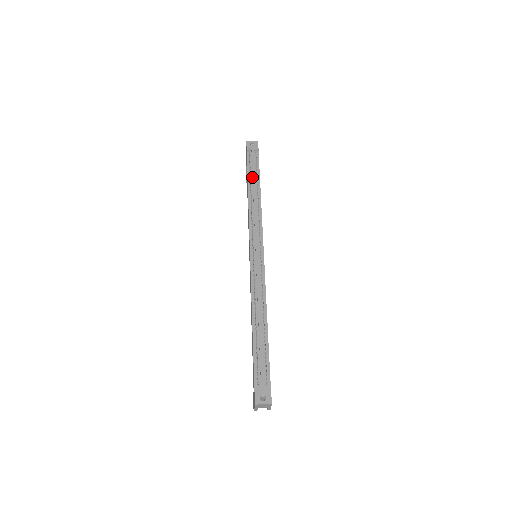
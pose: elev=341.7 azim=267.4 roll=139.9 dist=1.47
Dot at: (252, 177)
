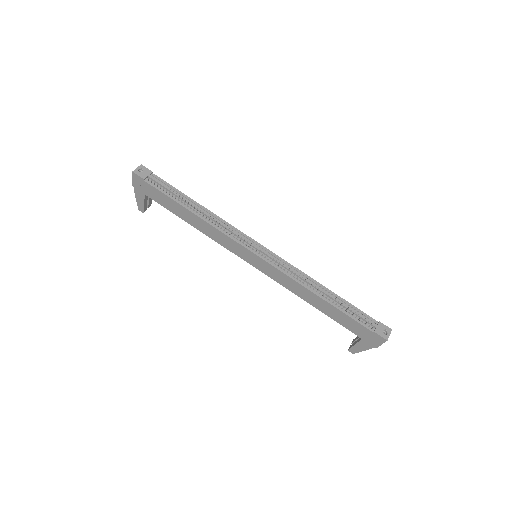
Dot at: (179, 199)
